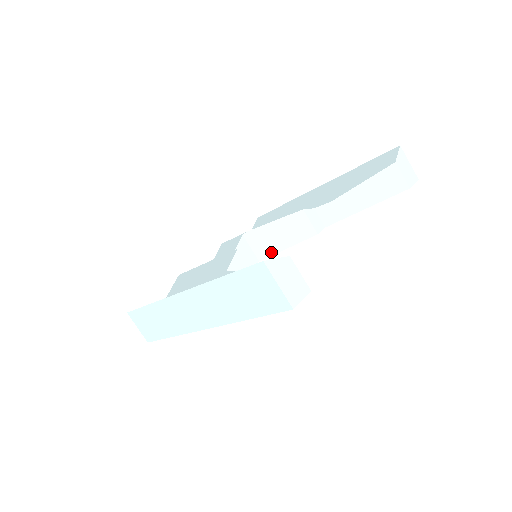
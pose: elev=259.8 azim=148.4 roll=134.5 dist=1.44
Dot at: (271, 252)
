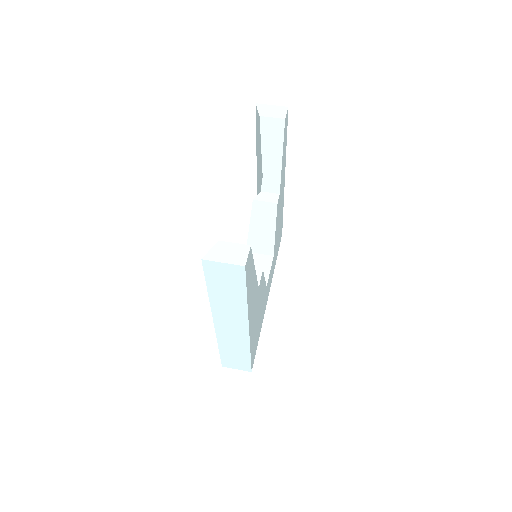
Dot at: (271, 243)
